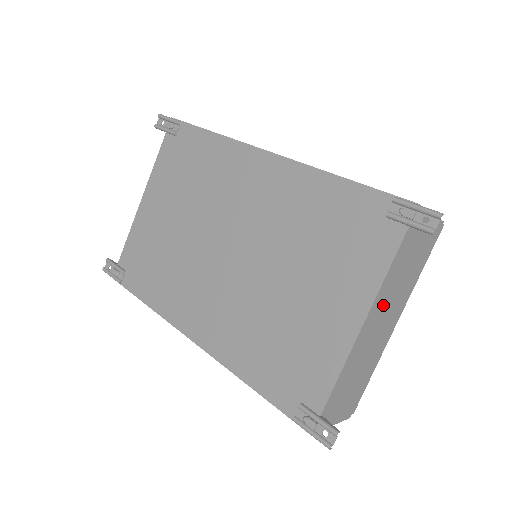
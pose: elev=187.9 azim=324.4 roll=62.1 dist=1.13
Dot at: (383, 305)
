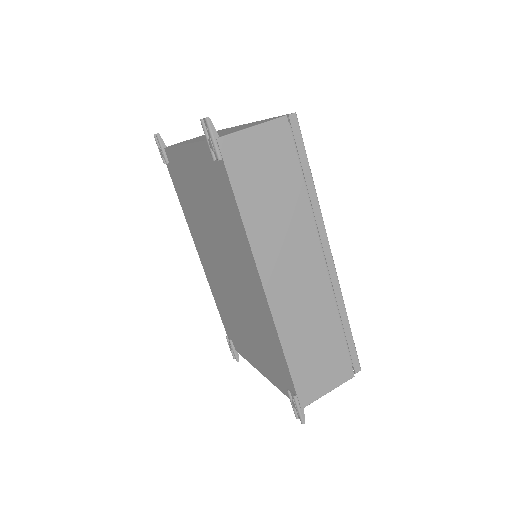
Dot at: occluded
